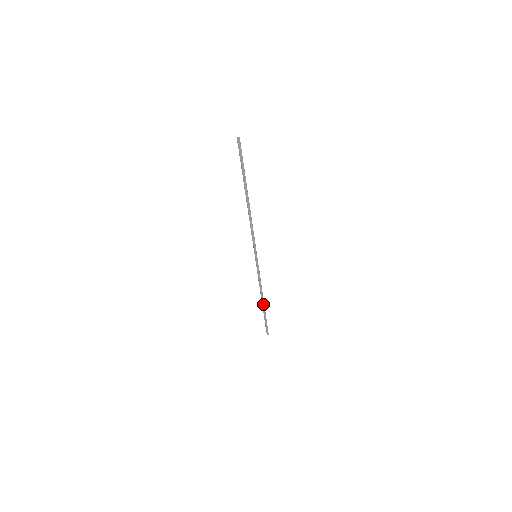
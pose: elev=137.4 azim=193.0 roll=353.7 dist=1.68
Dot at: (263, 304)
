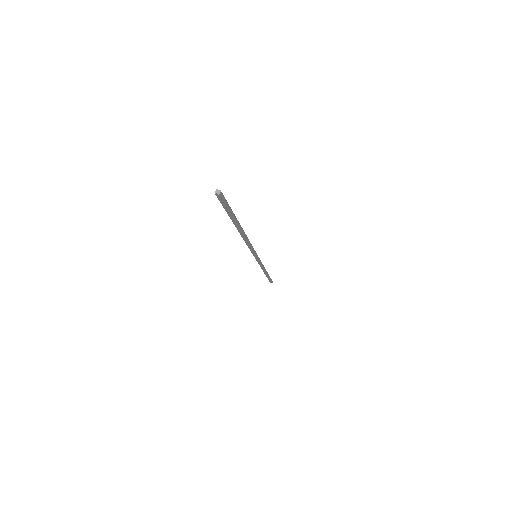
Dot at: (267, 274)
